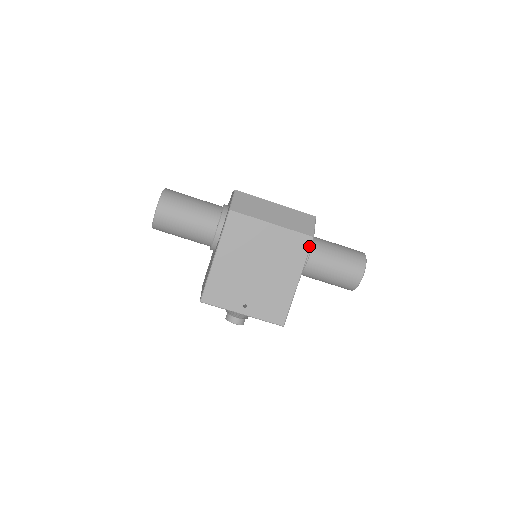
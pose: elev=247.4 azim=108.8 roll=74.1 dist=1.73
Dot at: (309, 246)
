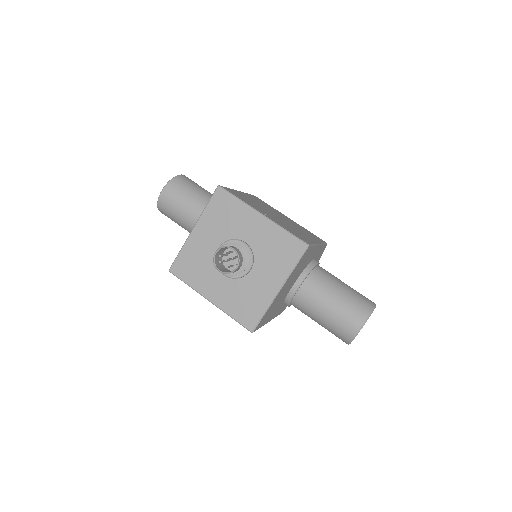
Dot at: (324, 242)
